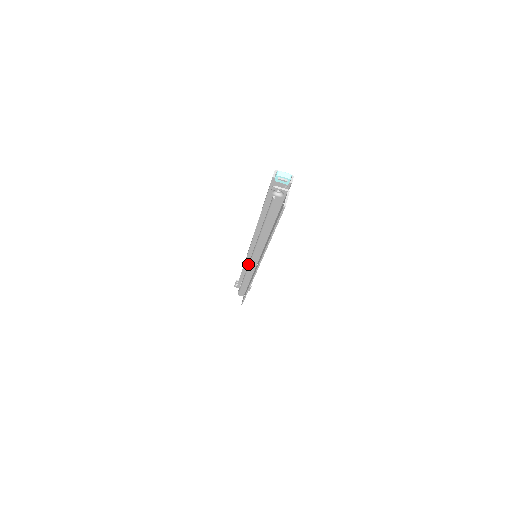
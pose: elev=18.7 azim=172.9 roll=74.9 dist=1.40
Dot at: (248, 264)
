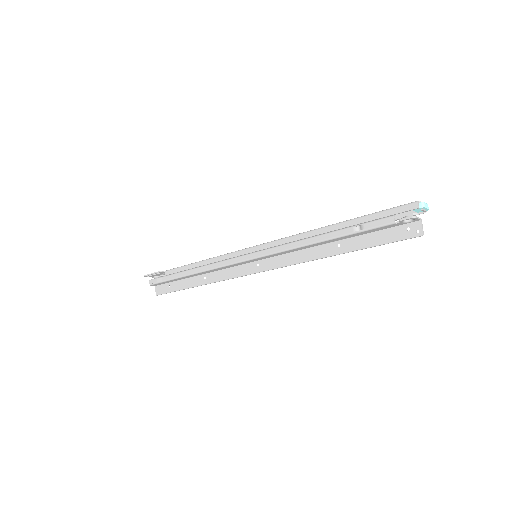
Dot at: (227, 262)
